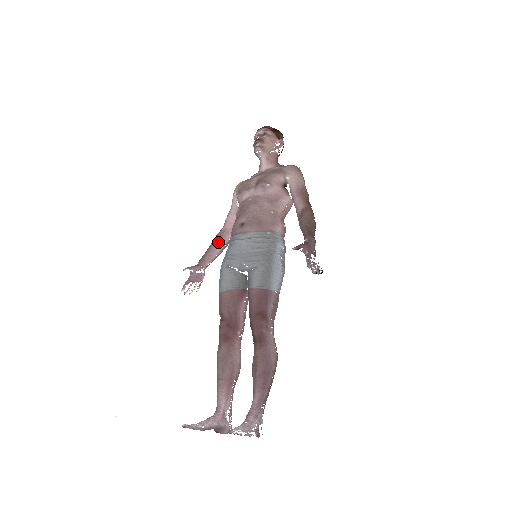
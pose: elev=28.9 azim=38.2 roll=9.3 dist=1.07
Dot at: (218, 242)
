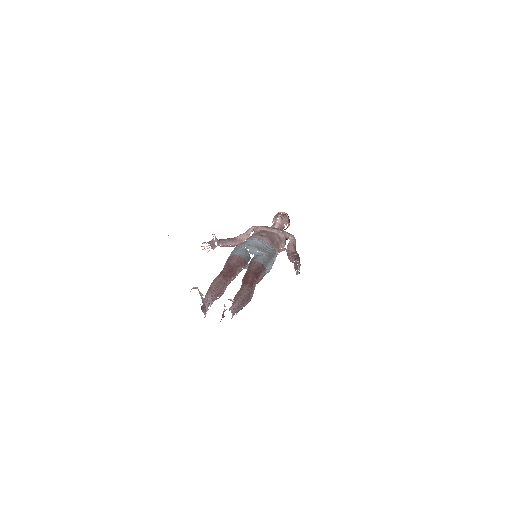
Dot at: (232, 240)
